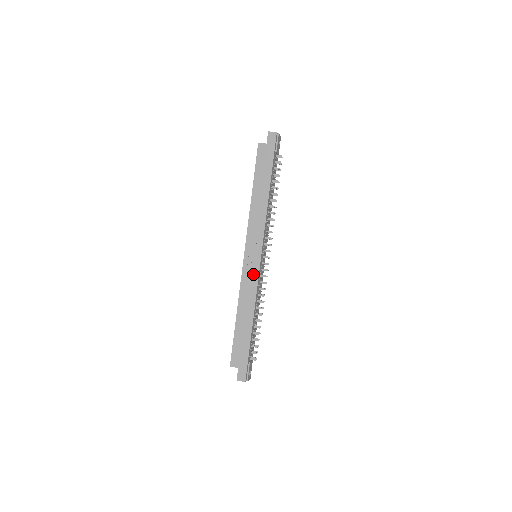
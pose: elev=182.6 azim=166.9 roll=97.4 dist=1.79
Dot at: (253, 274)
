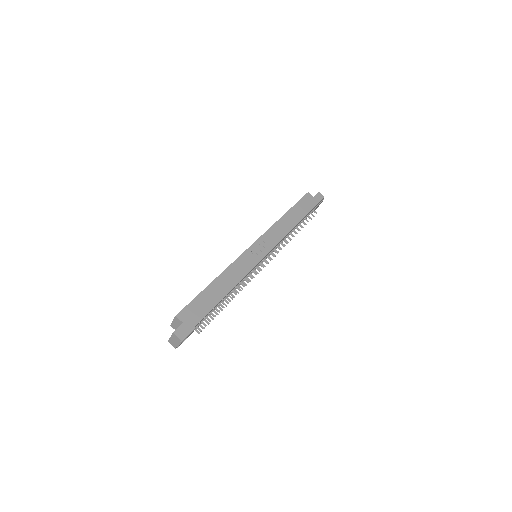
Dot at: (251, 262)
